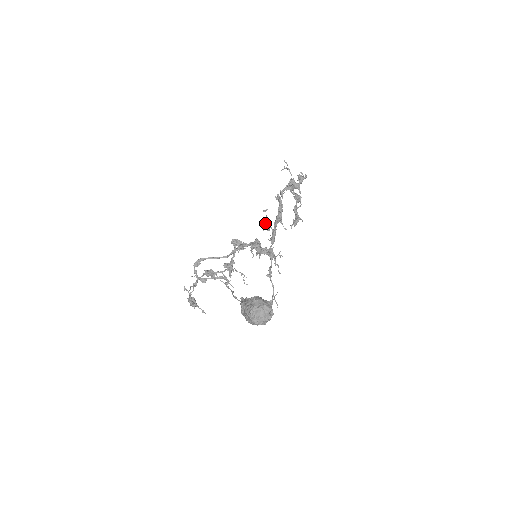
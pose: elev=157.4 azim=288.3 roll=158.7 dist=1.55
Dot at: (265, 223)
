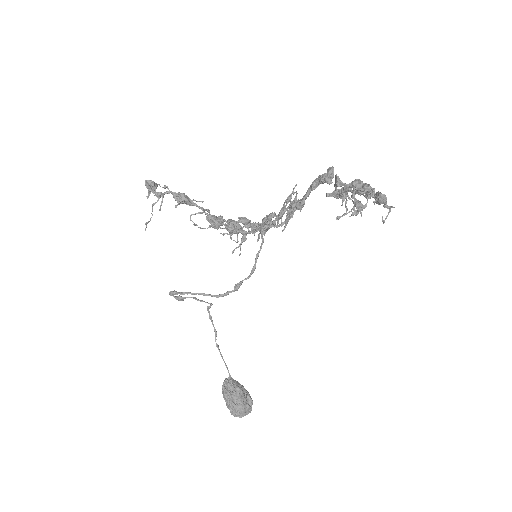
Dot at: occluded
